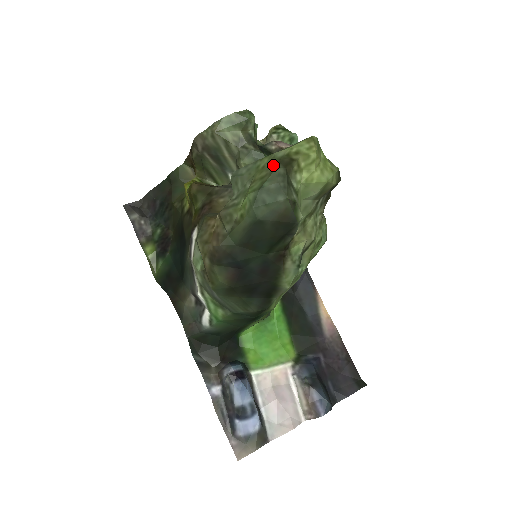
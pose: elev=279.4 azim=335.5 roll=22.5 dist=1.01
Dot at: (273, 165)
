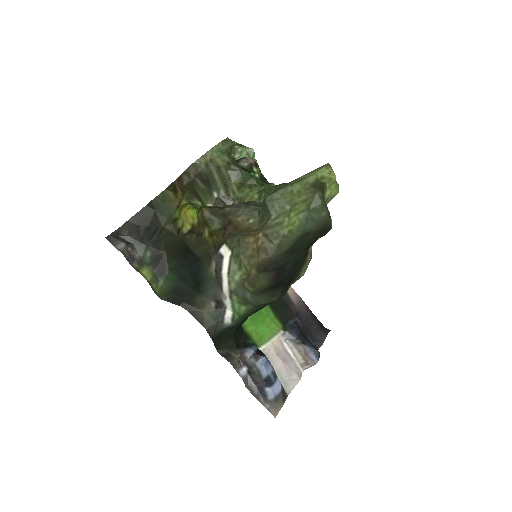
Dot at: (311, 190)
